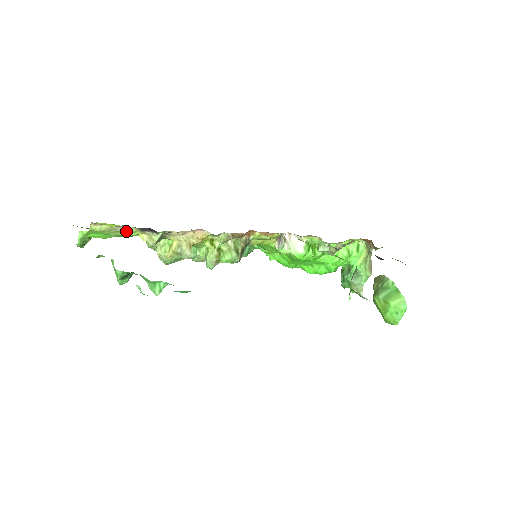
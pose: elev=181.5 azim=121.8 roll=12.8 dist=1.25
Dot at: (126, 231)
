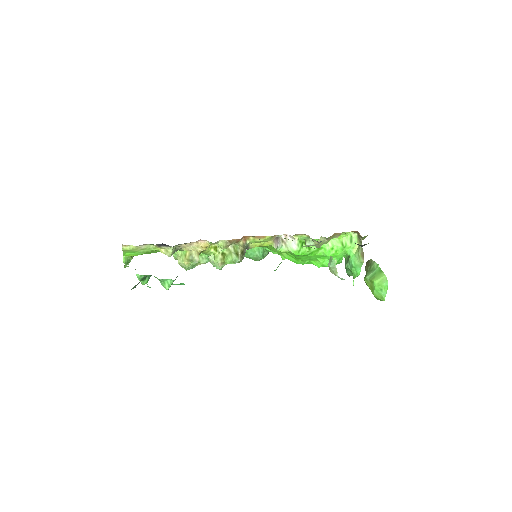
Dot at: (149, 248)
